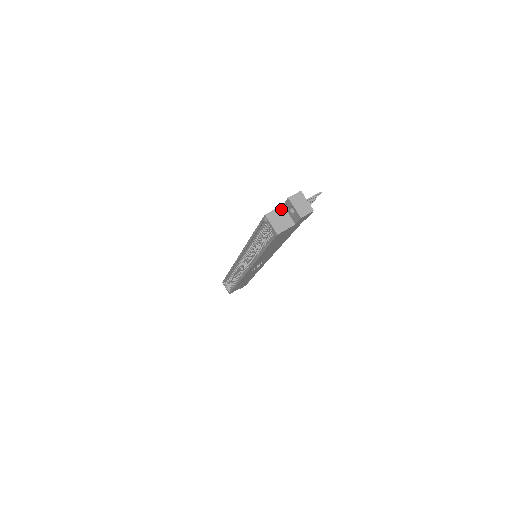
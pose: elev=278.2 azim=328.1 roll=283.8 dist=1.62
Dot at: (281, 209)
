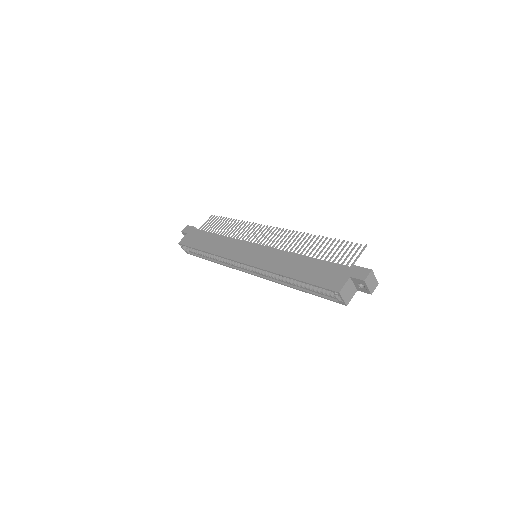
Dot at: (349, 282)
